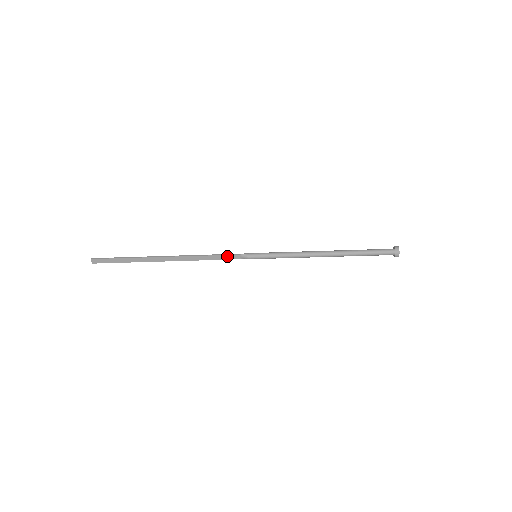
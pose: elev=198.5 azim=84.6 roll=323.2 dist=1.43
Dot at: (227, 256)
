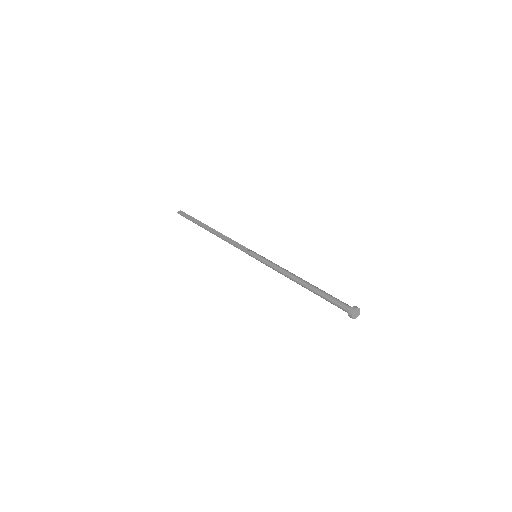
Dot at: (239, 248)
